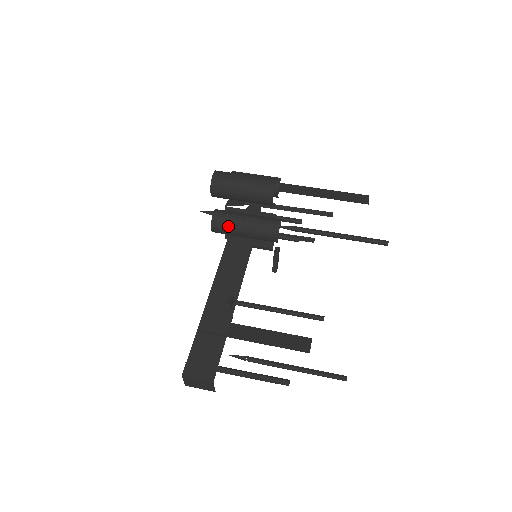
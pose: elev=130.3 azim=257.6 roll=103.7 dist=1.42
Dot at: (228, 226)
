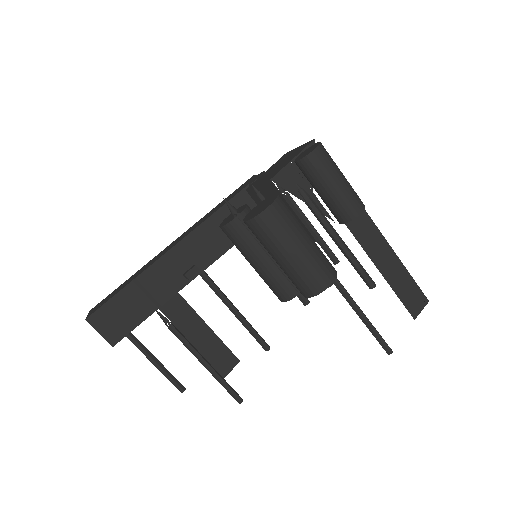
Dot at: (240, 246)
